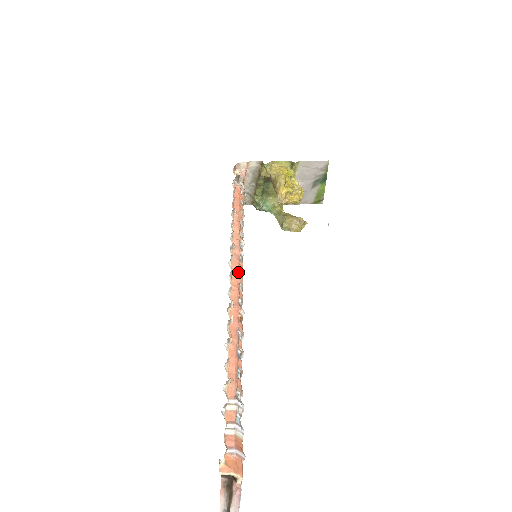
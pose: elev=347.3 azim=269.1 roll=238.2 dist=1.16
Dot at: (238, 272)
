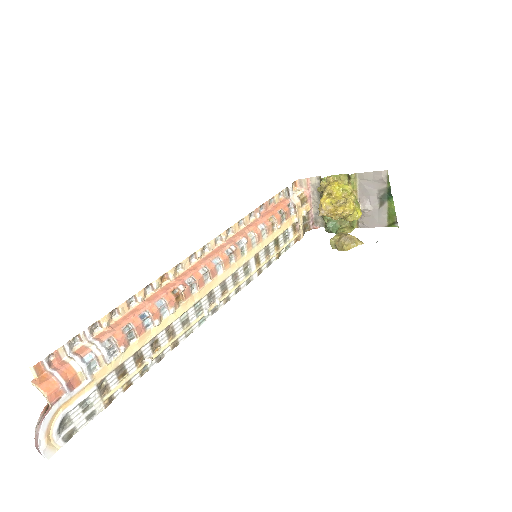
Dot at: (210, 258)
